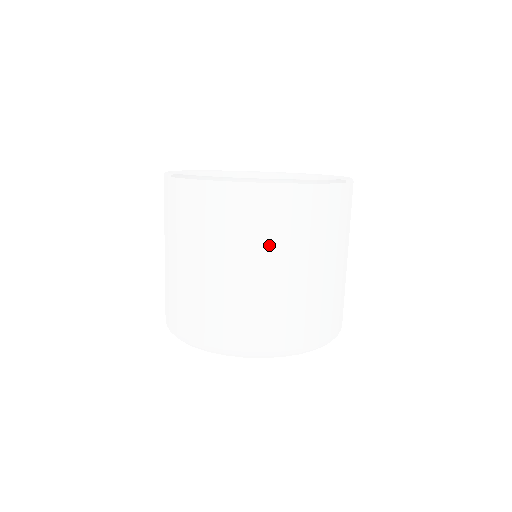
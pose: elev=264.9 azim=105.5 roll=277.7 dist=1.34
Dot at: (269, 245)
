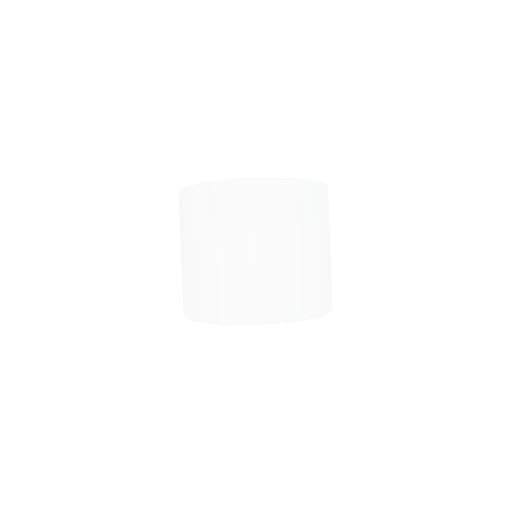
Dot at: (266, 228)
